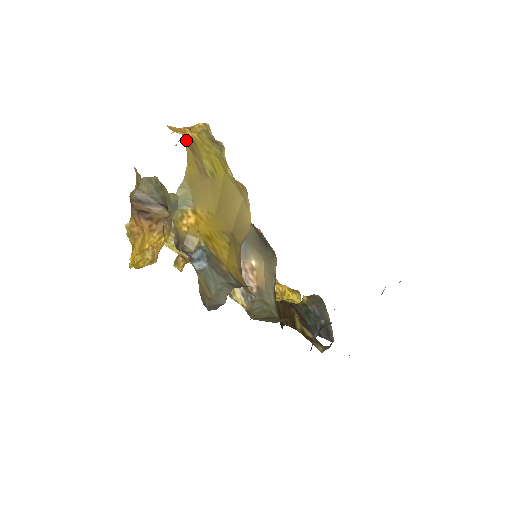
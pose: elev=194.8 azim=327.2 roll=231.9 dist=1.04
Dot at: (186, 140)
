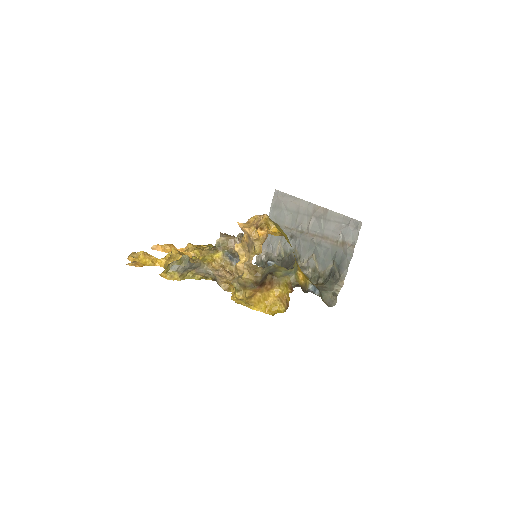
Dot at: (286, 238)
